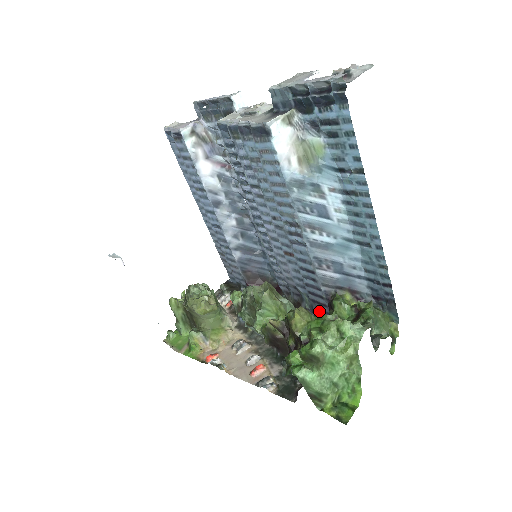
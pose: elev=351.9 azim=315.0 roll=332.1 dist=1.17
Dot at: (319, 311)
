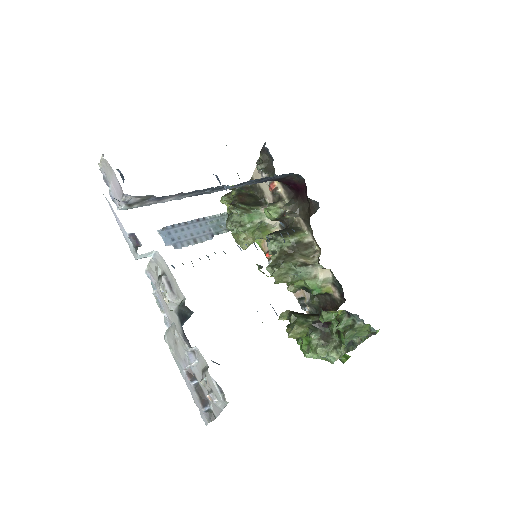
Dot at: occluded
